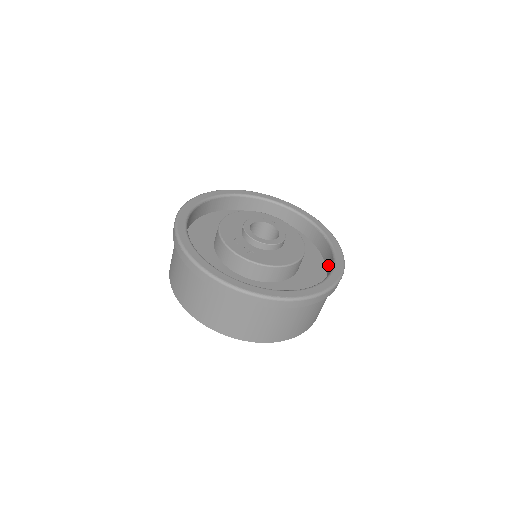
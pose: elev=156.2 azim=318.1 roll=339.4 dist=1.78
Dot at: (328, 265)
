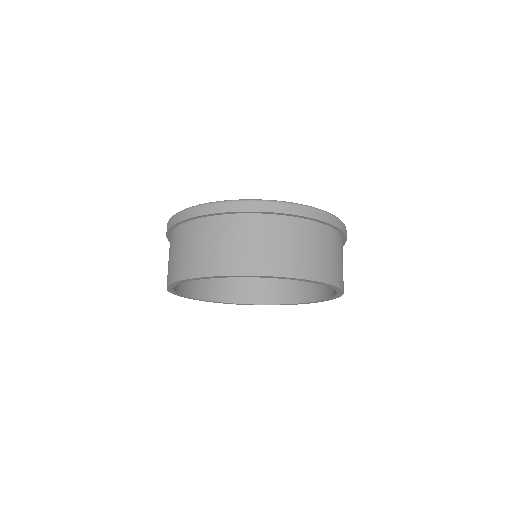
Dot at: occluded
